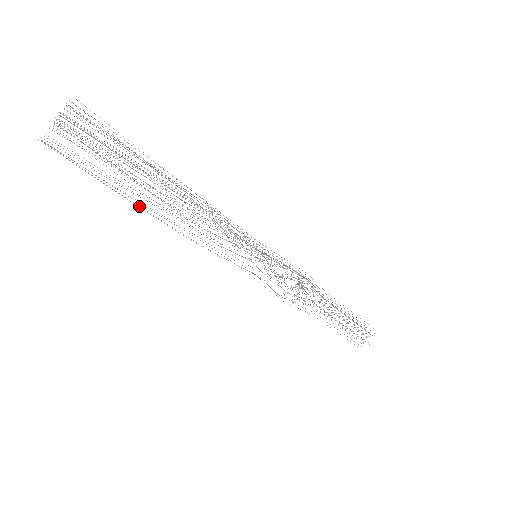
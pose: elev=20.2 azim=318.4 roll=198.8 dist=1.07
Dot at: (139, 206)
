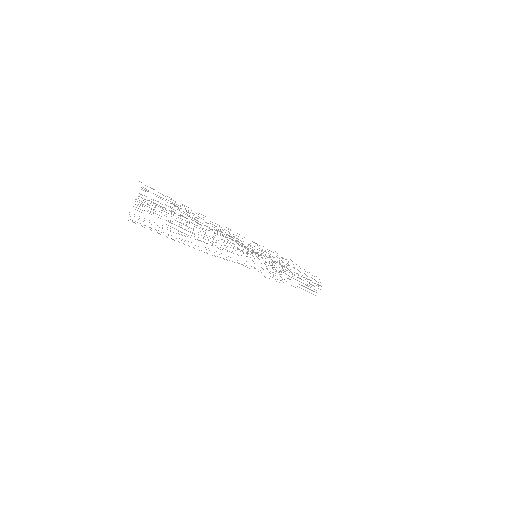
Dot at: occluded
